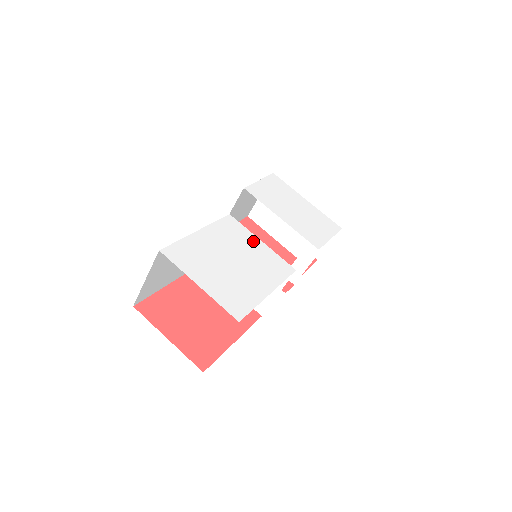
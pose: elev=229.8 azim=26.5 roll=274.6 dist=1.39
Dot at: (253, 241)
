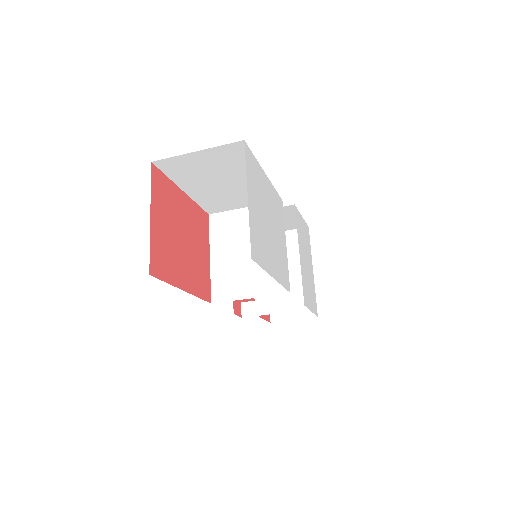
Dot at: (283, 235)
